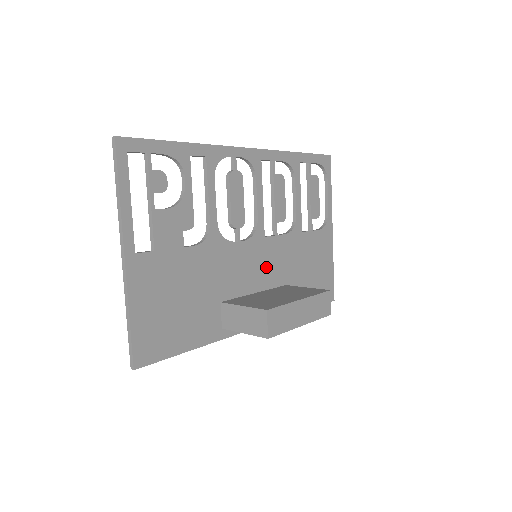
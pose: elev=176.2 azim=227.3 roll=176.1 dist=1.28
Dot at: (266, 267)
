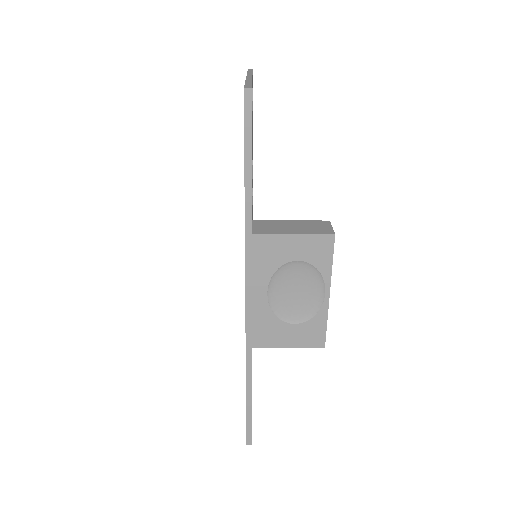
Dot at: occluded
